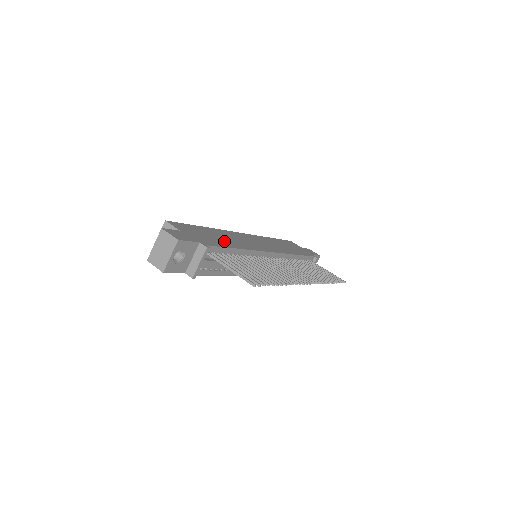
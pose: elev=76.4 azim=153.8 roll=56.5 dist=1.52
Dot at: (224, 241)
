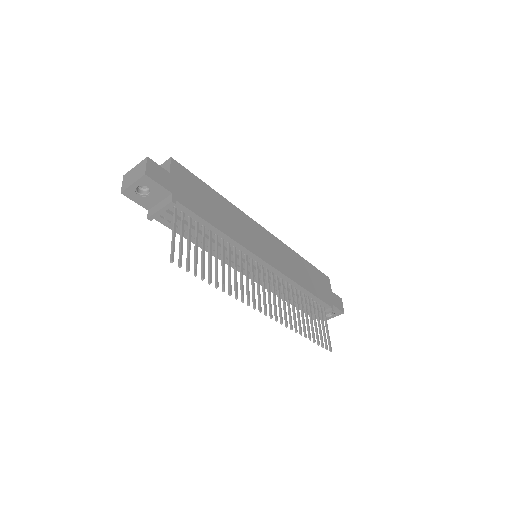
Dot at: (214, 214)
